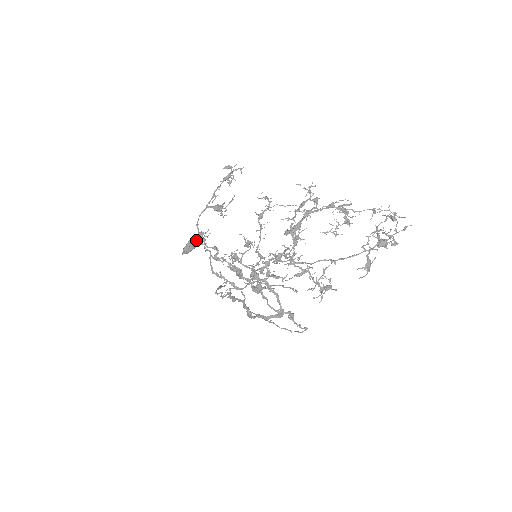
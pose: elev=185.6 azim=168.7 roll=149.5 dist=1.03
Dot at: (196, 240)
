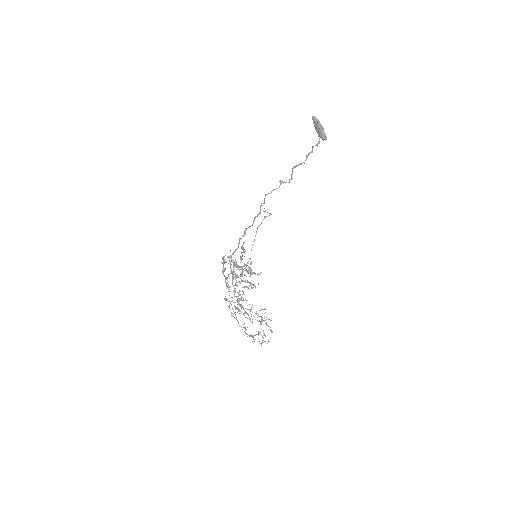
Dot at: (319, 135)
